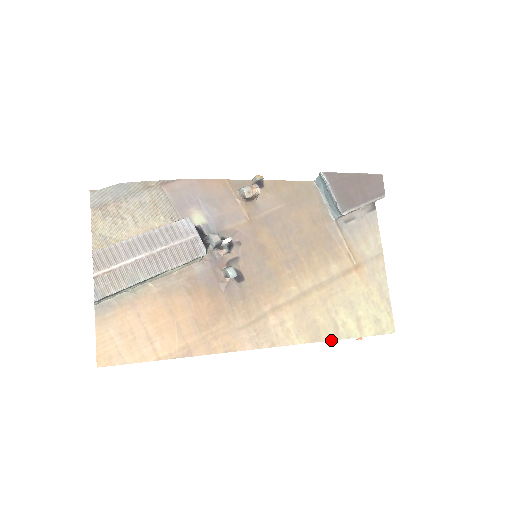
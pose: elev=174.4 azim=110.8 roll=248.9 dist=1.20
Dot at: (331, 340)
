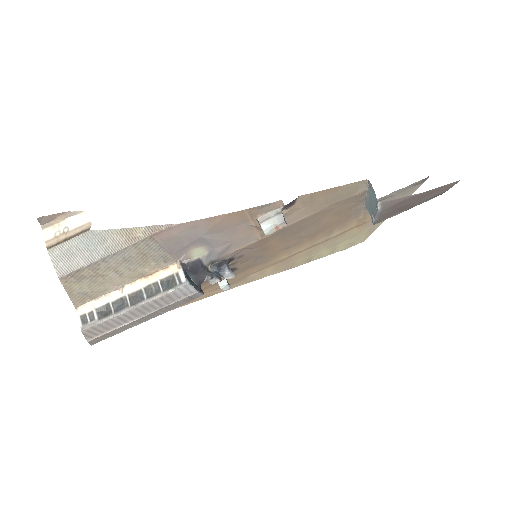
Dot at: occluded
